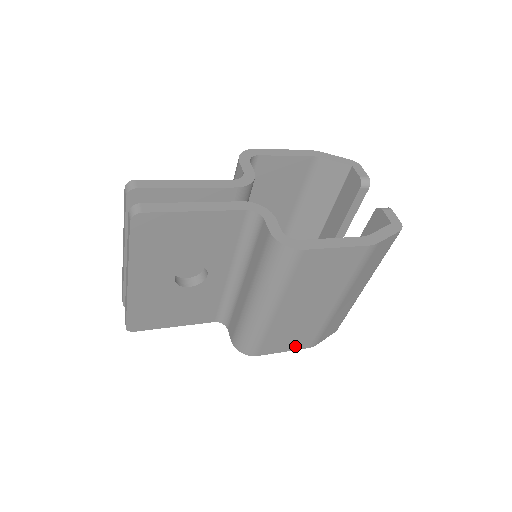
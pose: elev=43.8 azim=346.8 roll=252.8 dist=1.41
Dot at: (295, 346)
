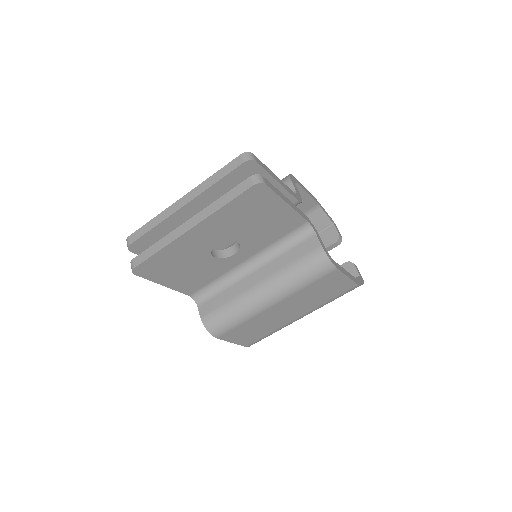
Dot at: (242, 341)
